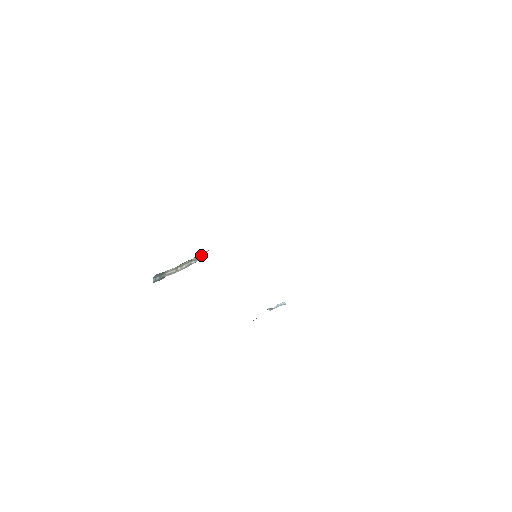
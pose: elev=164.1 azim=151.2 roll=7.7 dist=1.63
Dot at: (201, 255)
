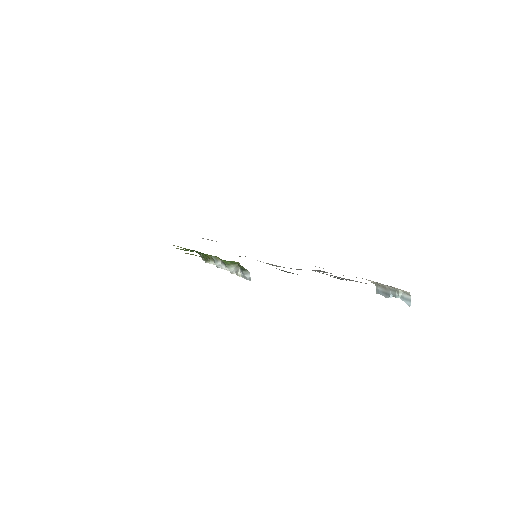
Dot at: occluded
